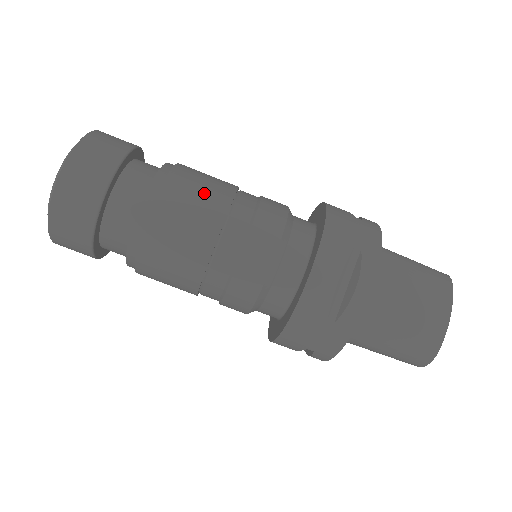
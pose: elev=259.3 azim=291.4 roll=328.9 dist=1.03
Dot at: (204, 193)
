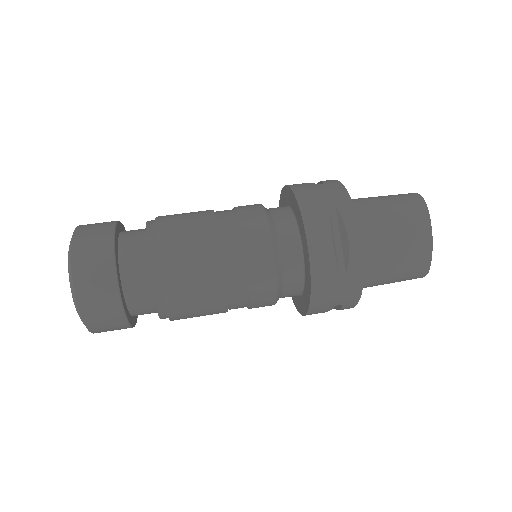
Dot at: occluded
